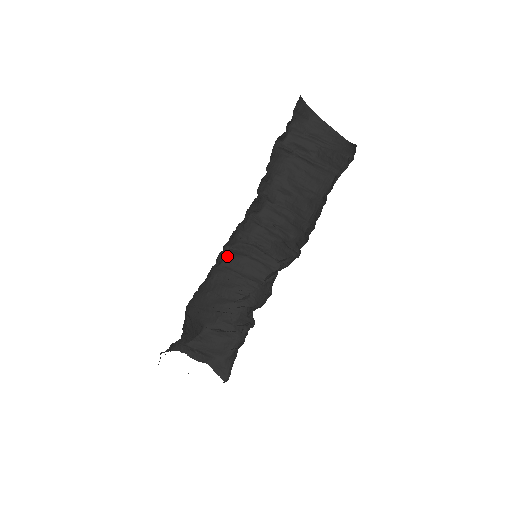
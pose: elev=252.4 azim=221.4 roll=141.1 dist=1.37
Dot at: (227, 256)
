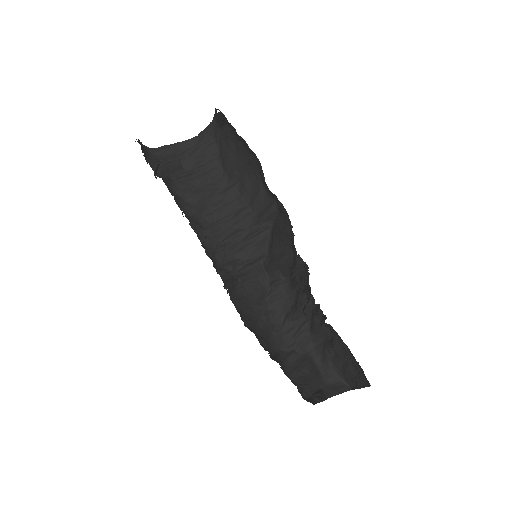
Dot at: (230, 298)
